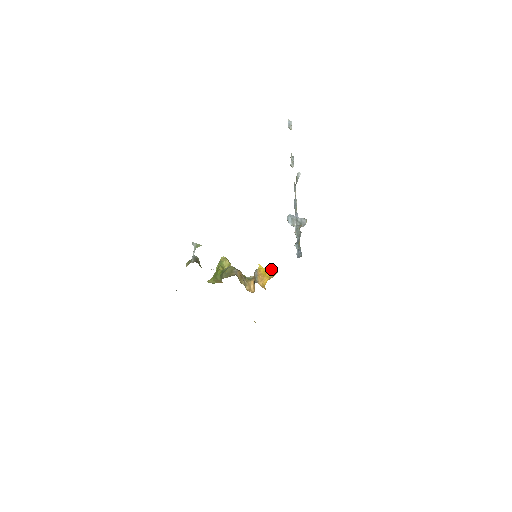
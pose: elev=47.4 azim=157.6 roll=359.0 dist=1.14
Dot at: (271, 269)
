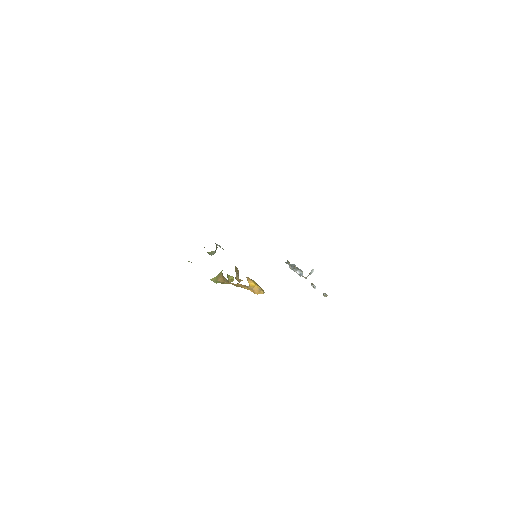
Dot at: occluded
